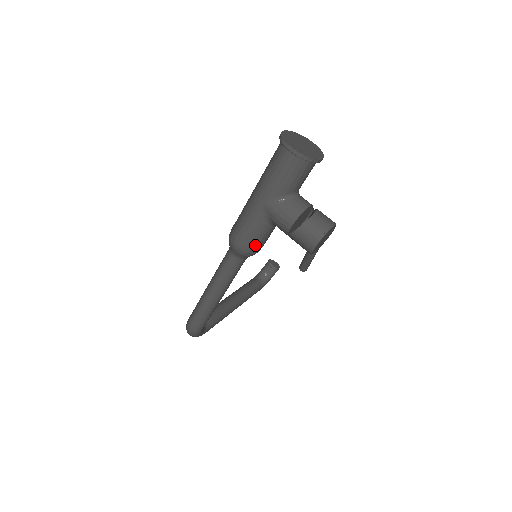
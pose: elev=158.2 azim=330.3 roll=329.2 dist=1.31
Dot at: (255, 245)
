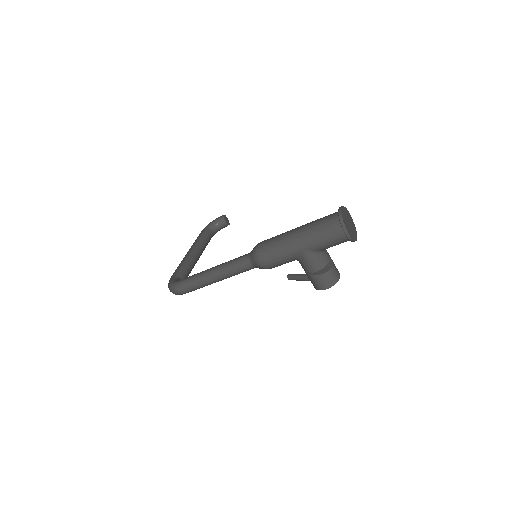
Dot at: occluded
